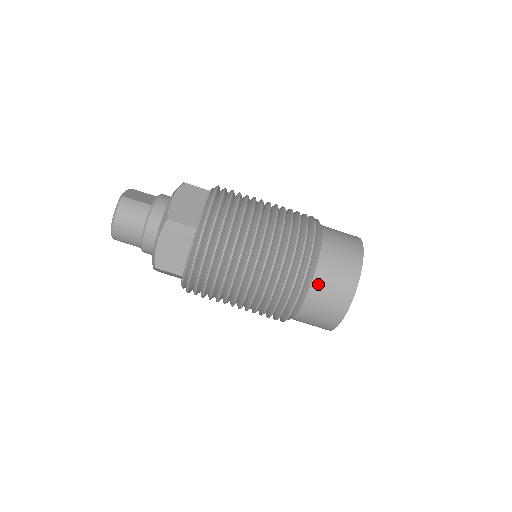
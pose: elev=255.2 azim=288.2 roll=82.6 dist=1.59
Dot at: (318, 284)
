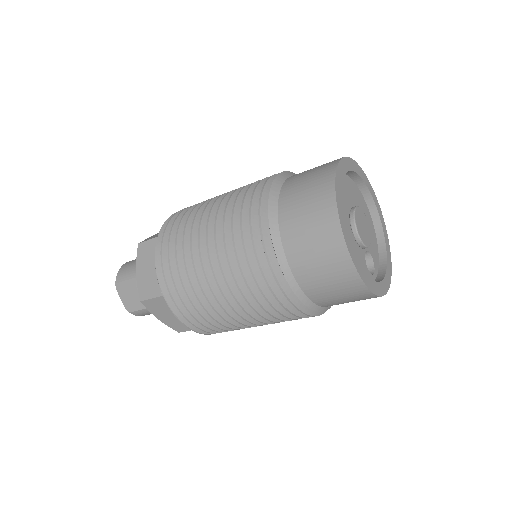
Dot at: occluded
